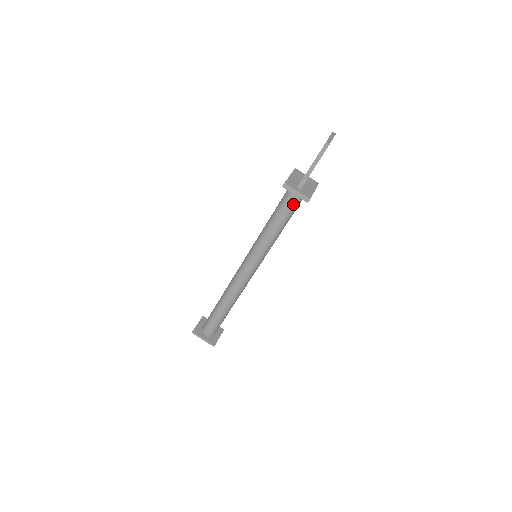
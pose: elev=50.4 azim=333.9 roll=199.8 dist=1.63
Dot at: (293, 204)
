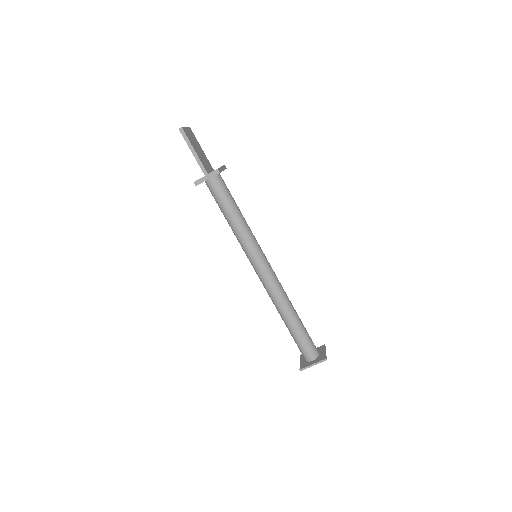
Dot at: (221, 190)
